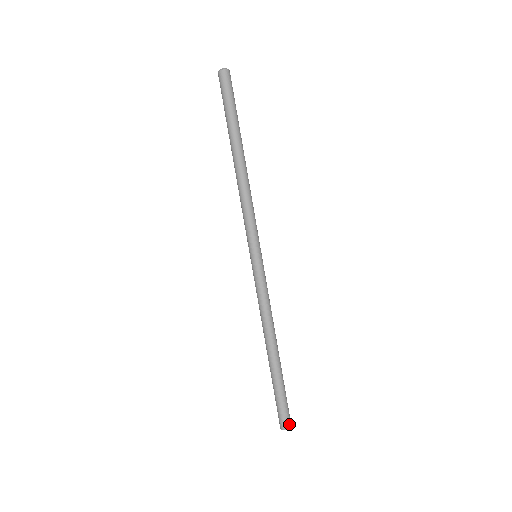
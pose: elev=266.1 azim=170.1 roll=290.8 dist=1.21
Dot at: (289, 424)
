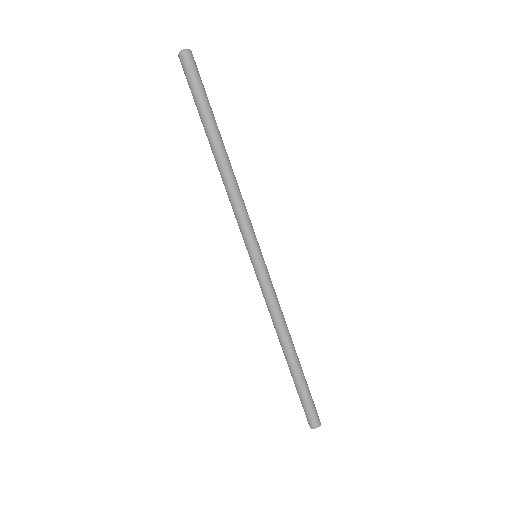
Dot at: (315, 424)
